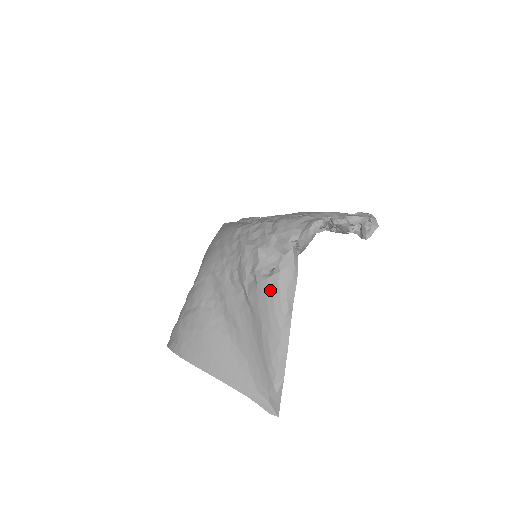
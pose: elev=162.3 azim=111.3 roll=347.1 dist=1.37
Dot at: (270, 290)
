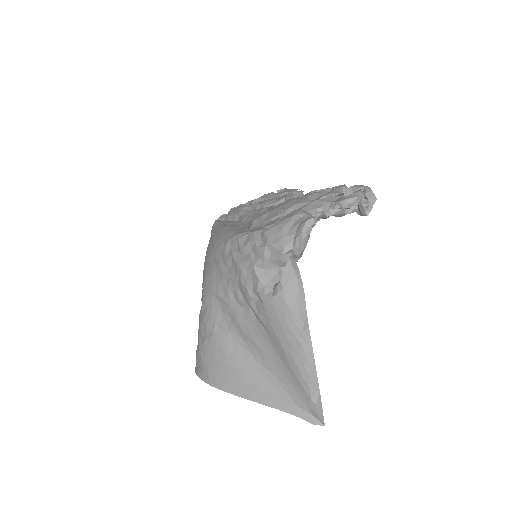
Dot at: (279, 309)
